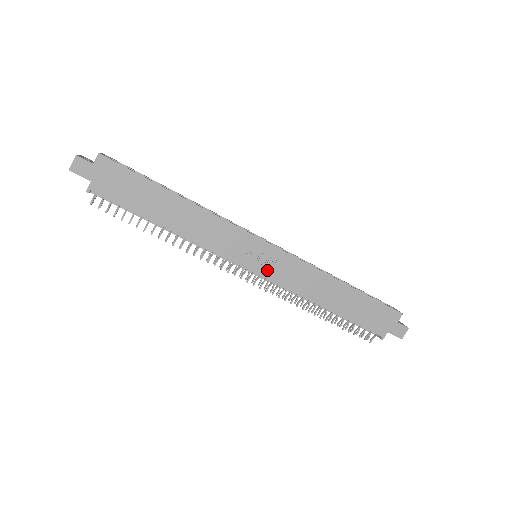
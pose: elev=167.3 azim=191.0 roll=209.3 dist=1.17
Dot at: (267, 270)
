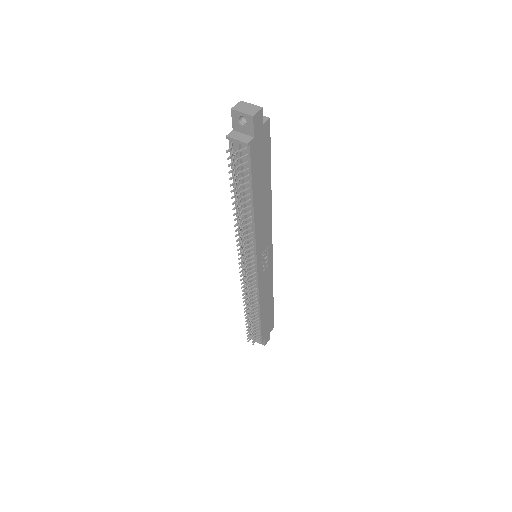
Dot at: (261, 271)
